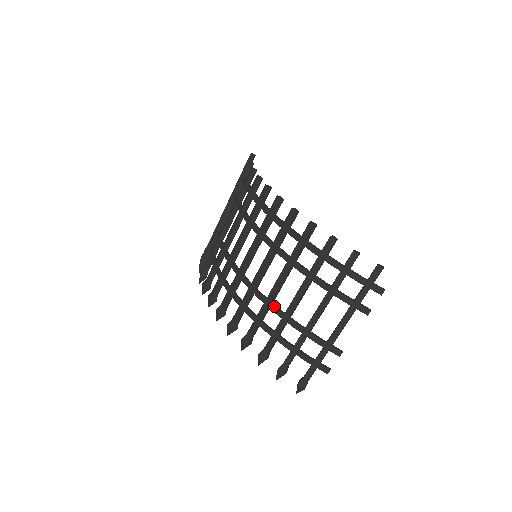
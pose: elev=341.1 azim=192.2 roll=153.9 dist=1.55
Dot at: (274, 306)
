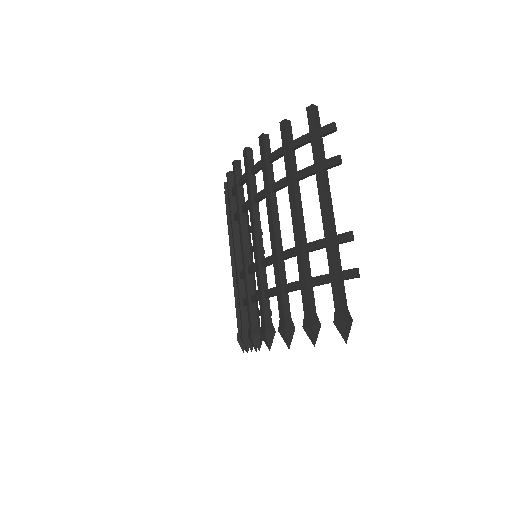
Dot at: (264, 259)
